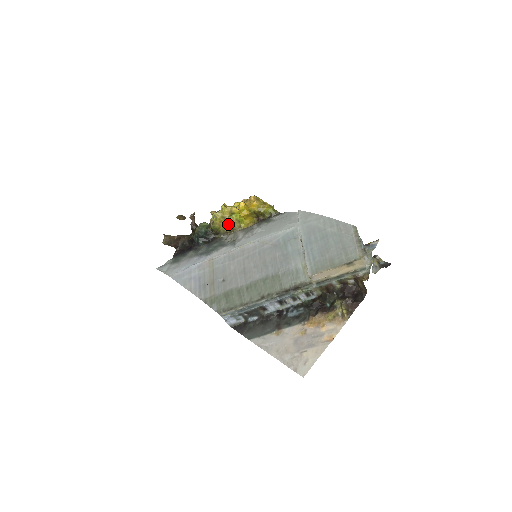
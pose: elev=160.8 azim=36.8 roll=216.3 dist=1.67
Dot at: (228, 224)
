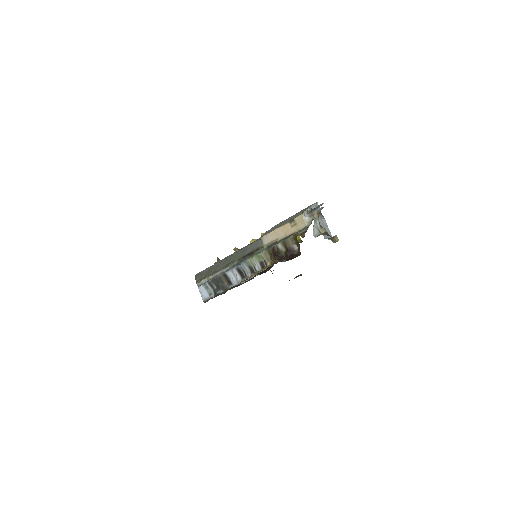
Dot at: occluded
